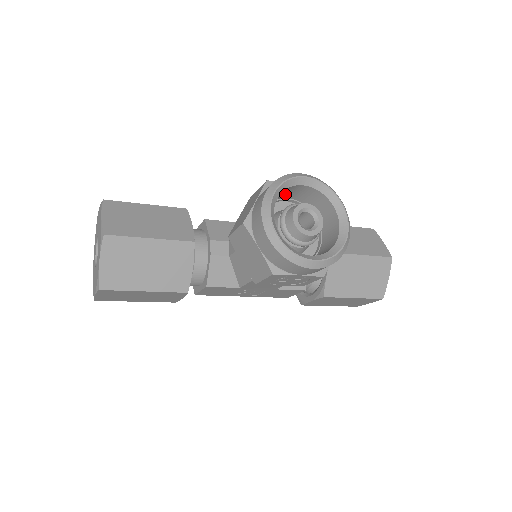
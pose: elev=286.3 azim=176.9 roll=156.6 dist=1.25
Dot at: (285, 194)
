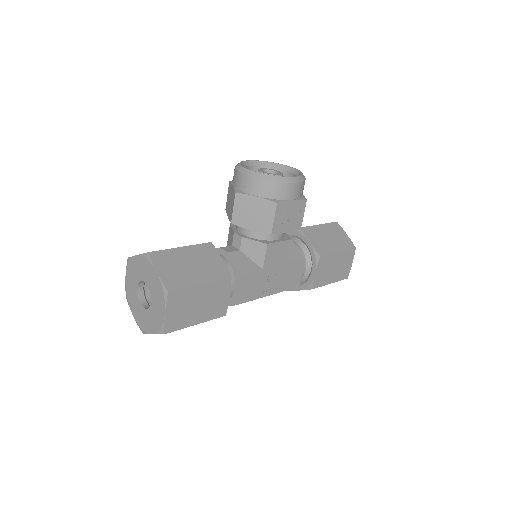
Dot at: occluded
